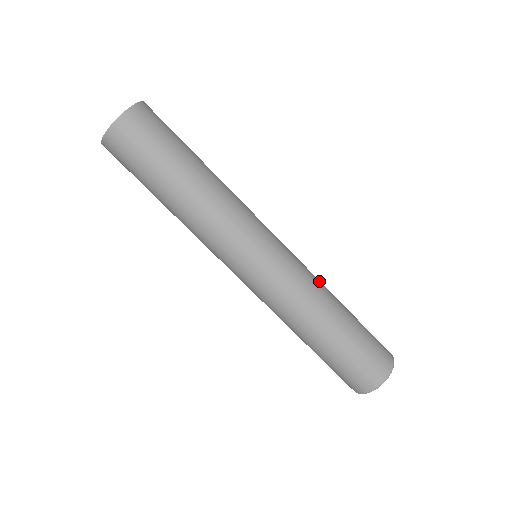
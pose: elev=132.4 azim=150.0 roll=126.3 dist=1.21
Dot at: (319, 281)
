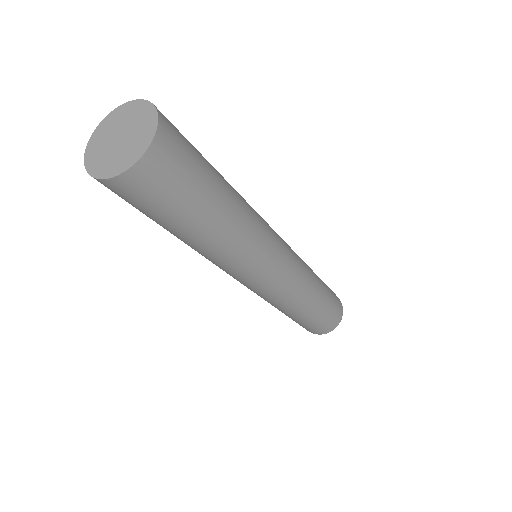
Dot at: (307, 267)
